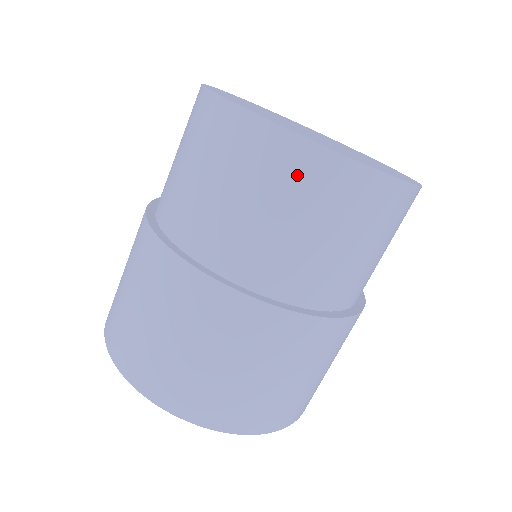
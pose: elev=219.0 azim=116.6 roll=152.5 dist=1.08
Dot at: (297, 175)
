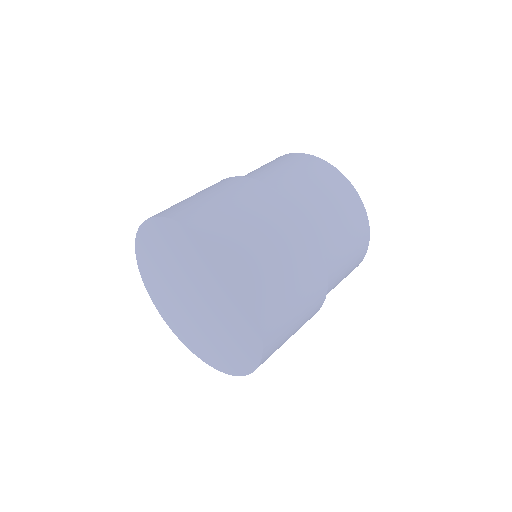
Dot at: (326, 175)
